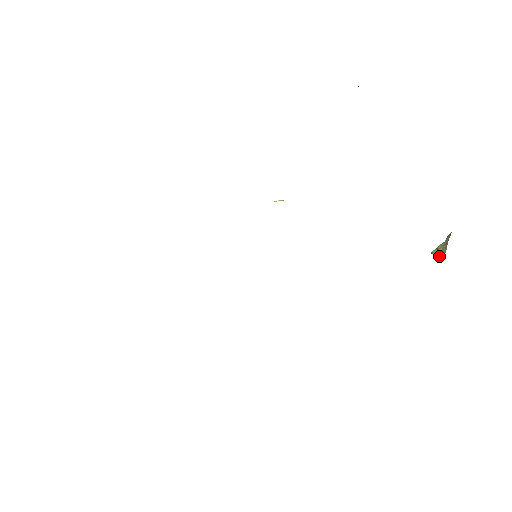
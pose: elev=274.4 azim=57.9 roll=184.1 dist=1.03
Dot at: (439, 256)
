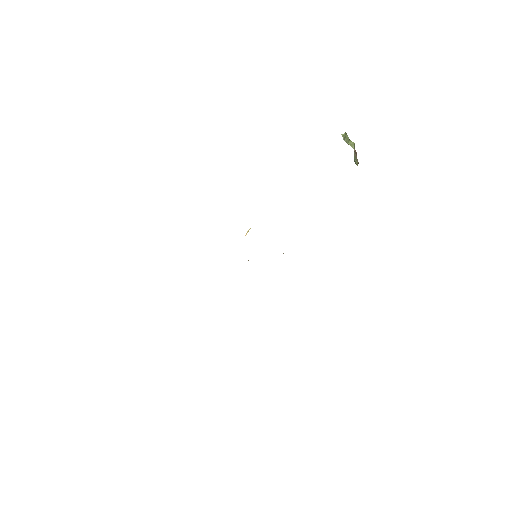
Dot at: (354, 161)
